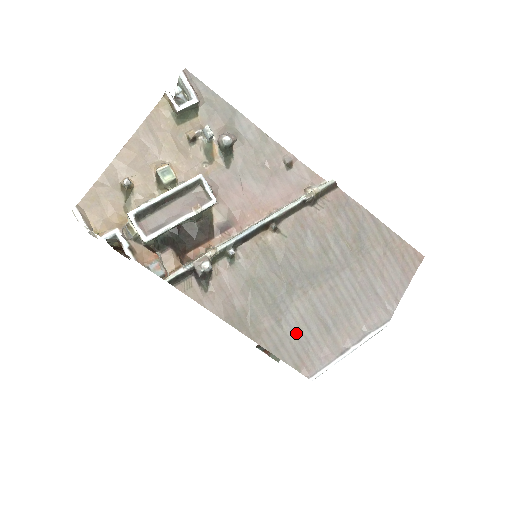
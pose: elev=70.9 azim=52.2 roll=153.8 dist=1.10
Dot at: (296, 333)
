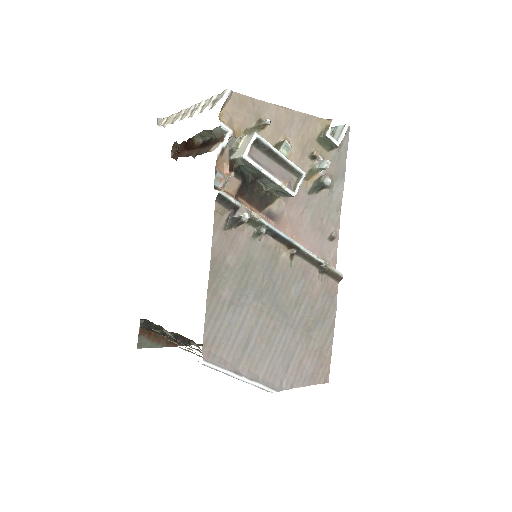
Dot at: (230, 324)
